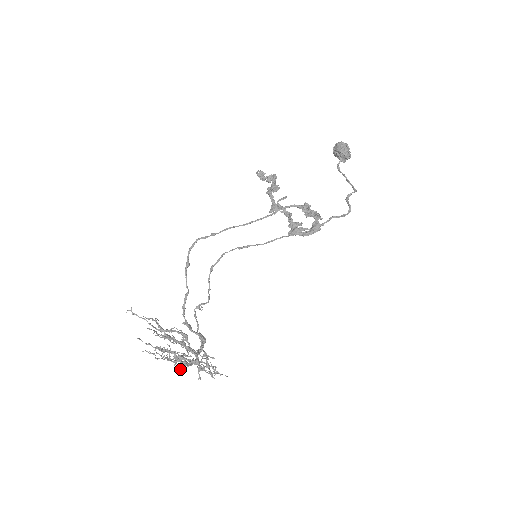
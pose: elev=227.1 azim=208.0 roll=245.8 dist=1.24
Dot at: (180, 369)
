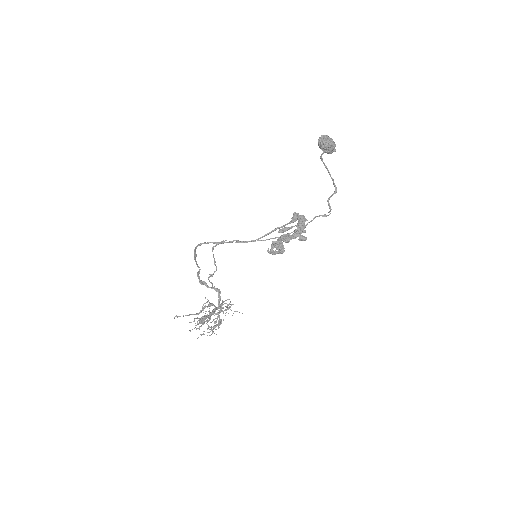
Dot at: occluded
